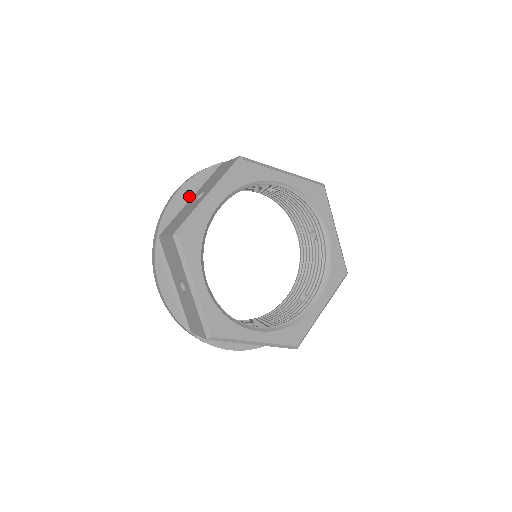
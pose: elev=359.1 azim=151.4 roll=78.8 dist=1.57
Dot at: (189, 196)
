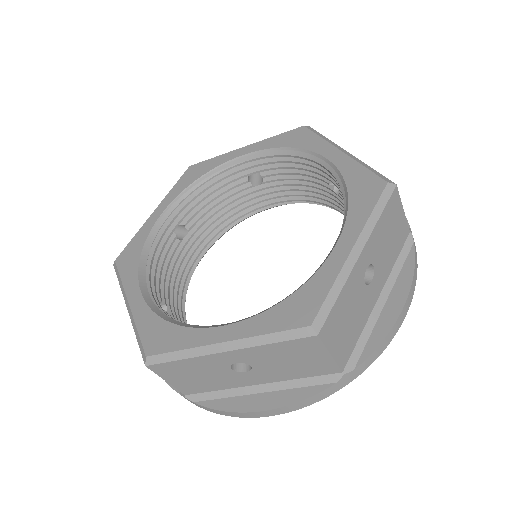
Dot at: occluded
